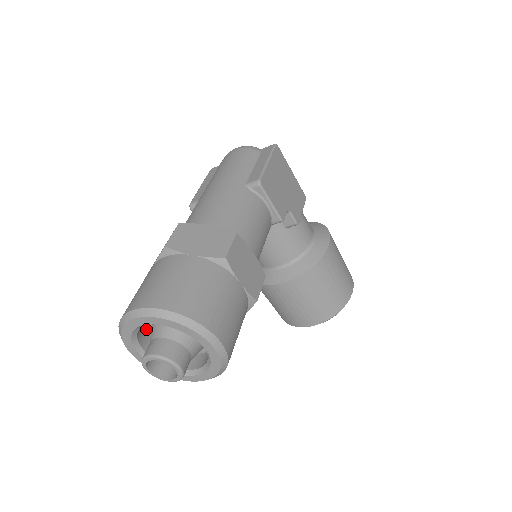
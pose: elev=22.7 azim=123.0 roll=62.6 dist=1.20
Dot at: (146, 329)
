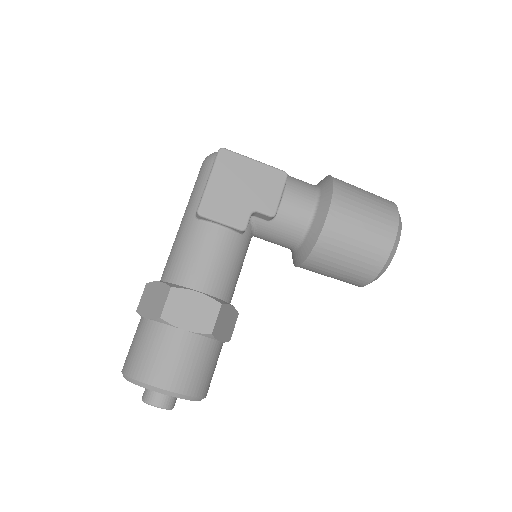
Dot at: occluded
